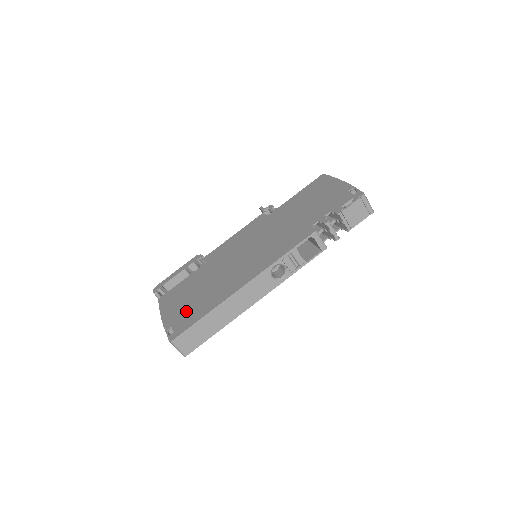
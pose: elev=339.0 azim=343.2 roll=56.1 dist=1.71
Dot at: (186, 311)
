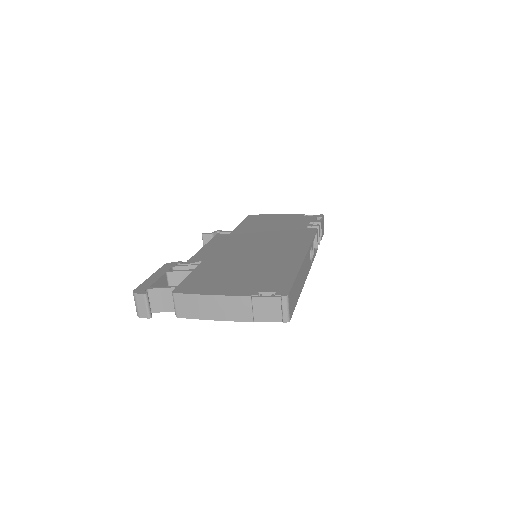
Dot at: (258, 281)
